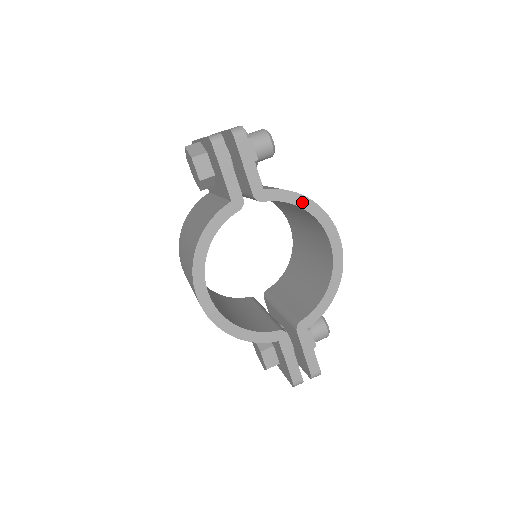
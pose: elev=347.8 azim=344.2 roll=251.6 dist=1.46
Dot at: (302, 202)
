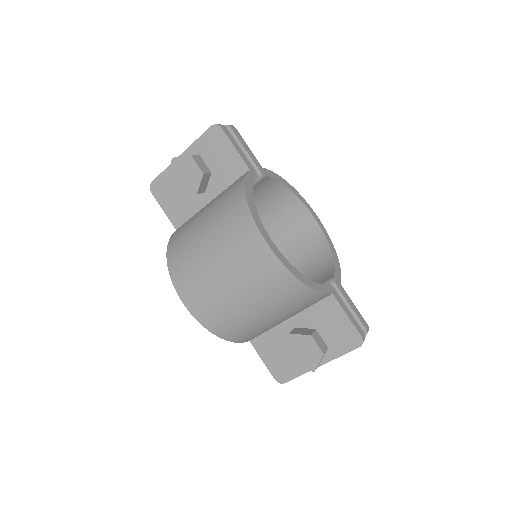
Dot at: (285, 183)
